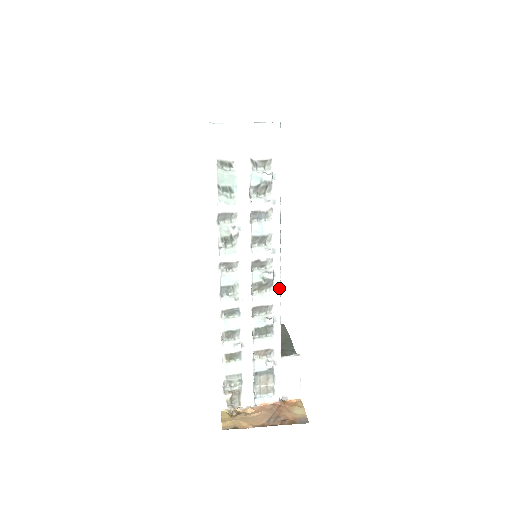
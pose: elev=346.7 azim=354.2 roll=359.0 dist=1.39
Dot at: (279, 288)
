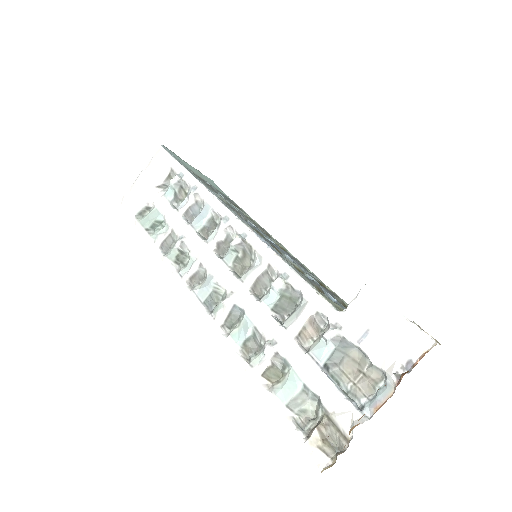
Dot at: (260, 242)
